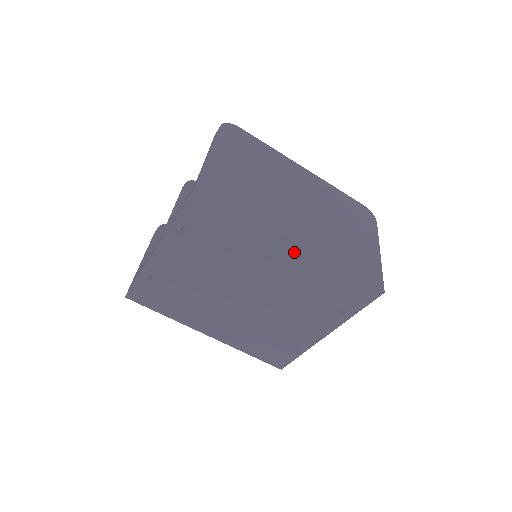
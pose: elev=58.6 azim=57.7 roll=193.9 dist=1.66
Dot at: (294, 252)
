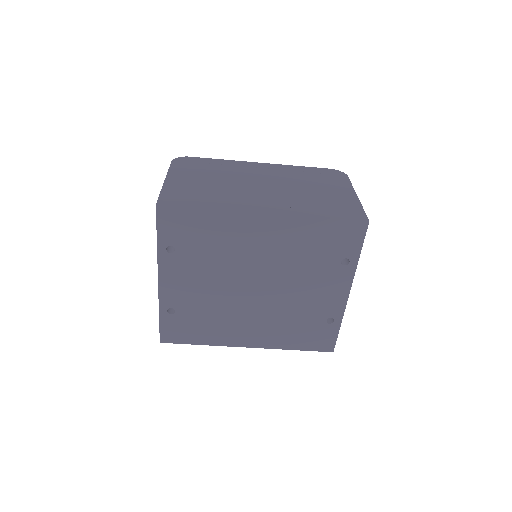
Dot at: (267, 223)
